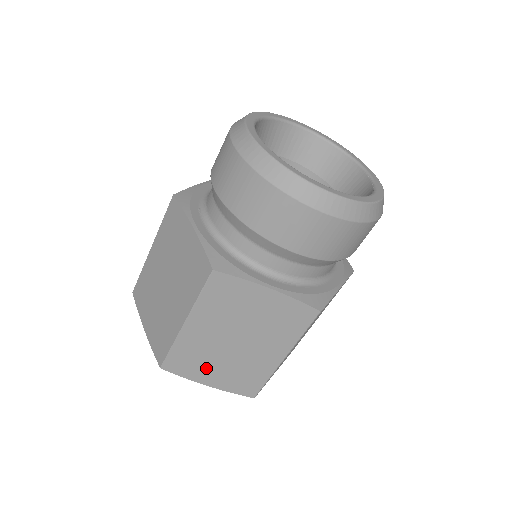
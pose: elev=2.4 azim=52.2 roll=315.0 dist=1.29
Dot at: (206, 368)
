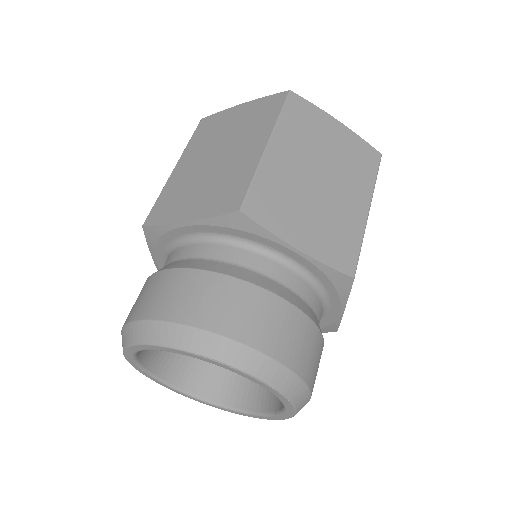
Dot at: occluded
